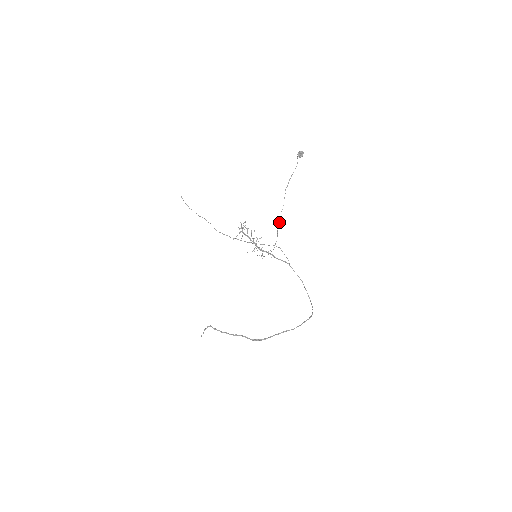
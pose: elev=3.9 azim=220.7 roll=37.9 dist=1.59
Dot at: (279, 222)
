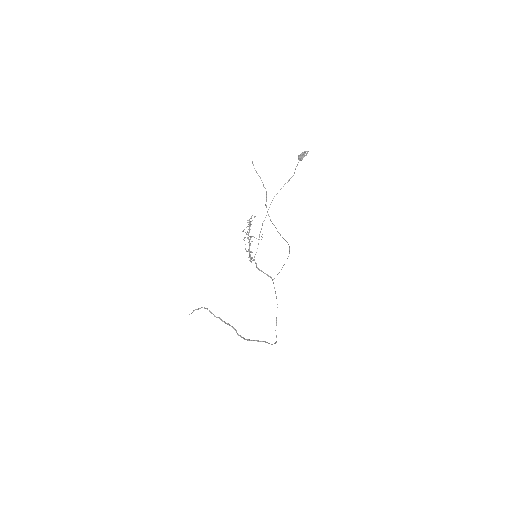
Dot at: occluded
